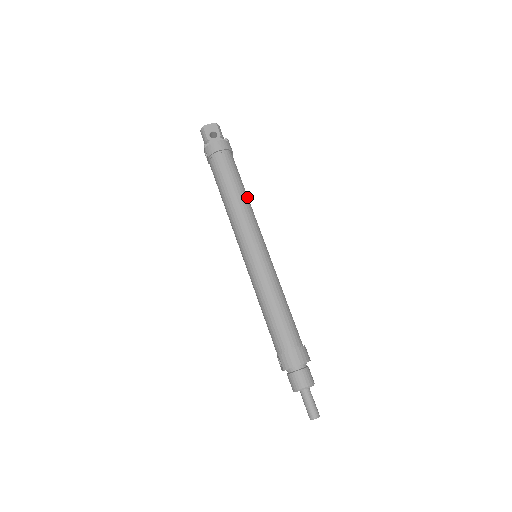
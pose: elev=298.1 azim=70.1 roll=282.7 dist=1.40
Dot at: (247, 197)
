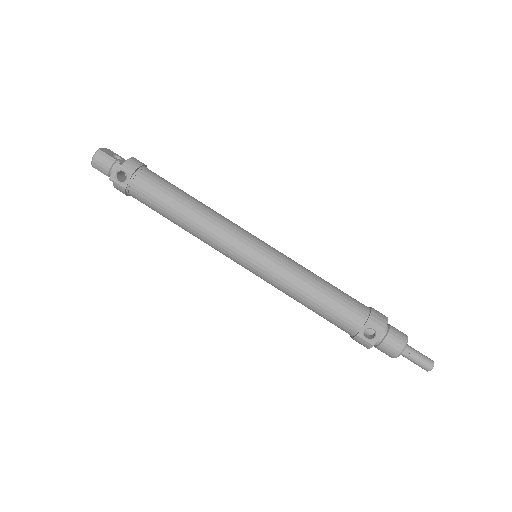
Dot at: occluded
